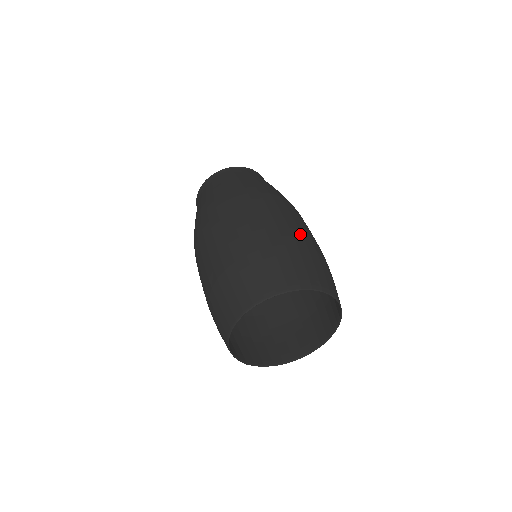
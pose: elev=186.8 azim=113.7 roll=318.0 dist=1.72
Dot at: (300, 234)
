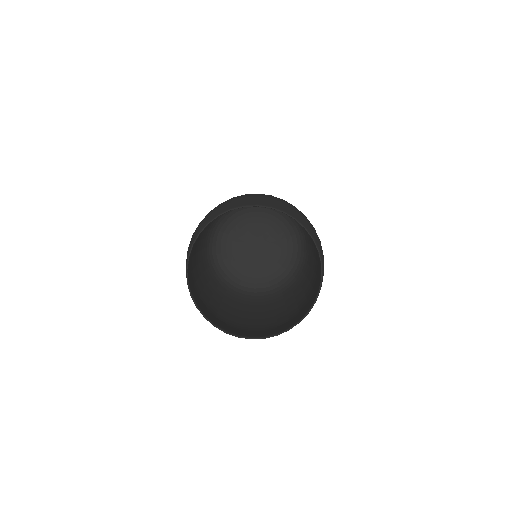
Dot at: (270, 195)
